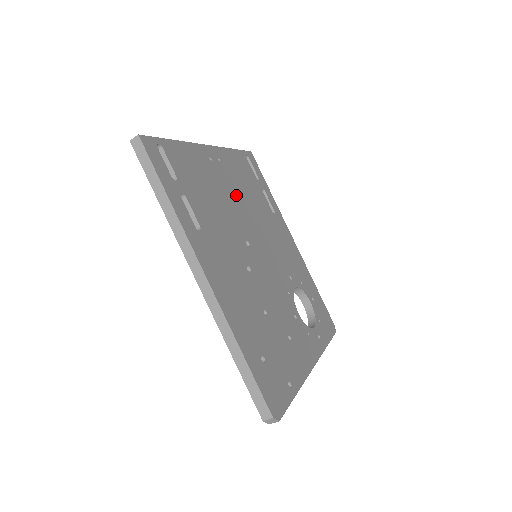
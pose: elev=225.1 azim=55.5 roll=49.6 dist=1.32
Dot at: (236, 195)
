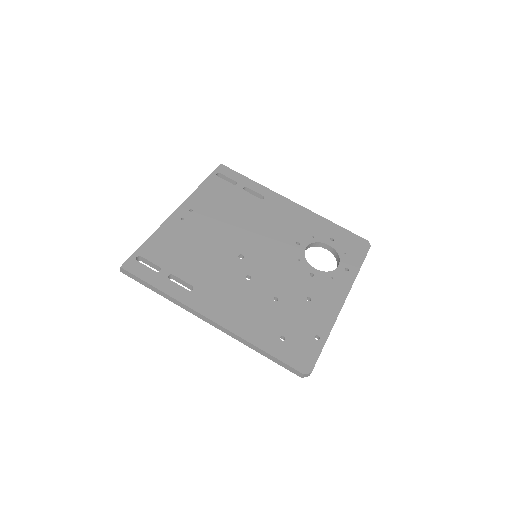
Dot at: (217, 225)
